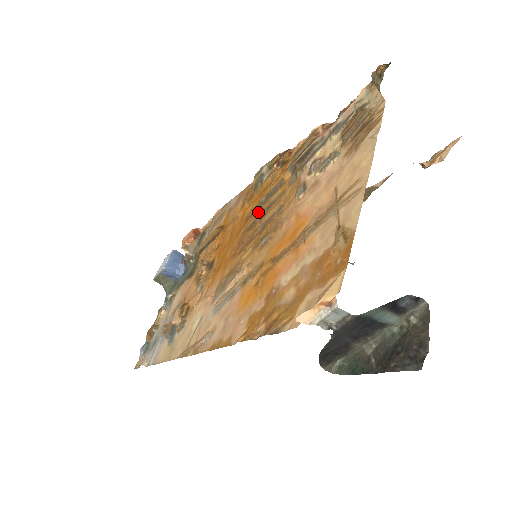
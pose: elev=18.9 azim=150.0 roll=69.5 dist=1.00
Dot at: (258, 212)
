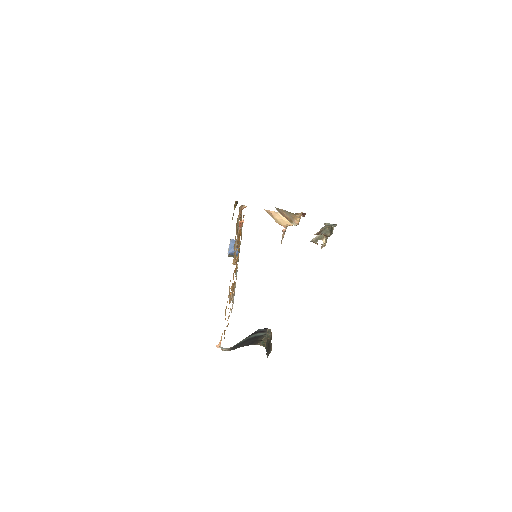
Dot at: occluded
